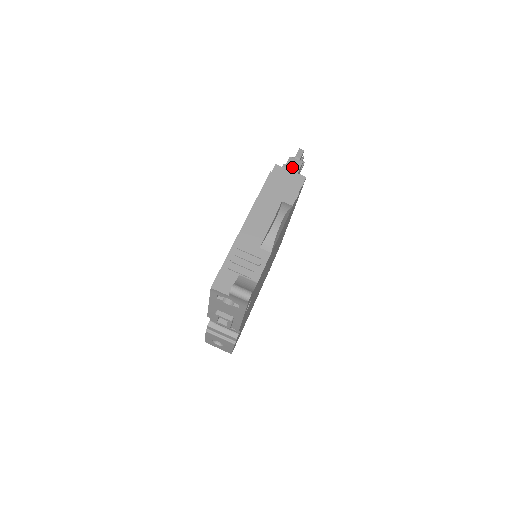
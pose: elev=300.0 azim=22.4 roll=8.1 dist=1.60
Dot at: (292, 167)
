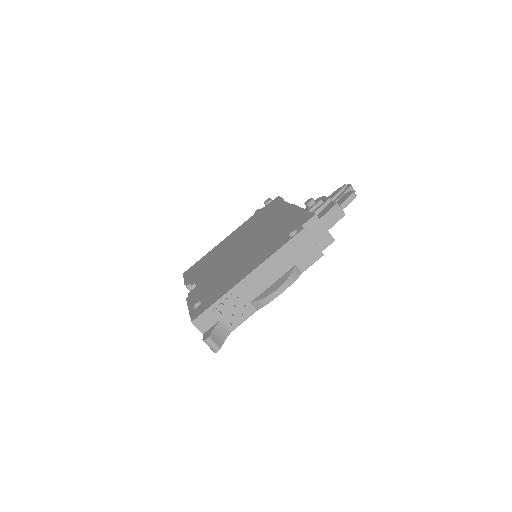
Dot at: (331, 218)
